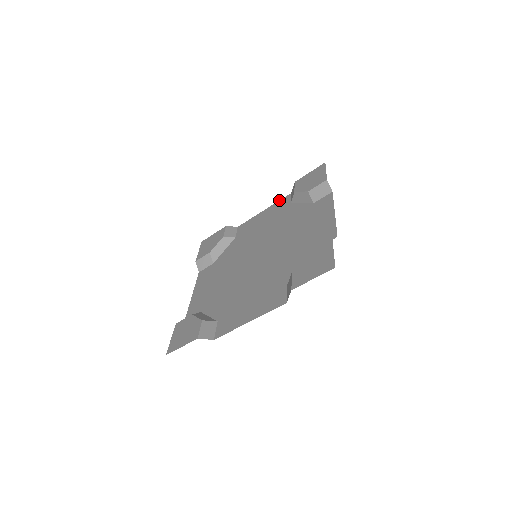
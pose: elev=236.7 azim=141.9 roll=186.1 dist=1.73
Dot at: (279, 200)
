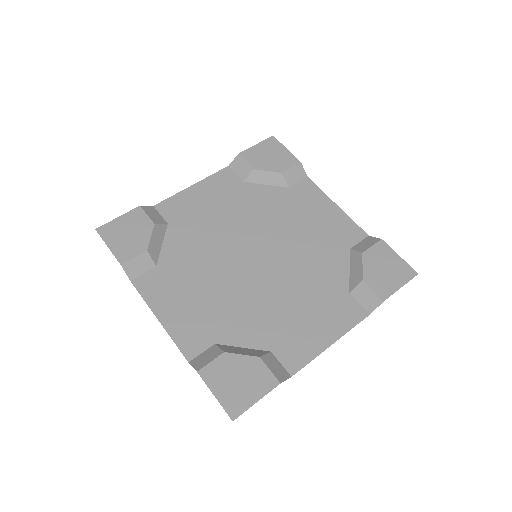
Dot at: occluded
